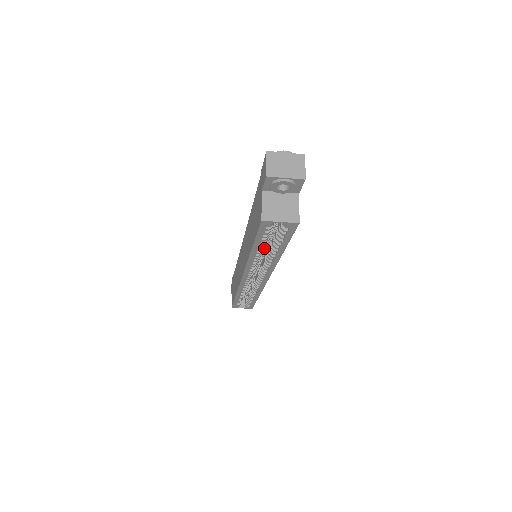
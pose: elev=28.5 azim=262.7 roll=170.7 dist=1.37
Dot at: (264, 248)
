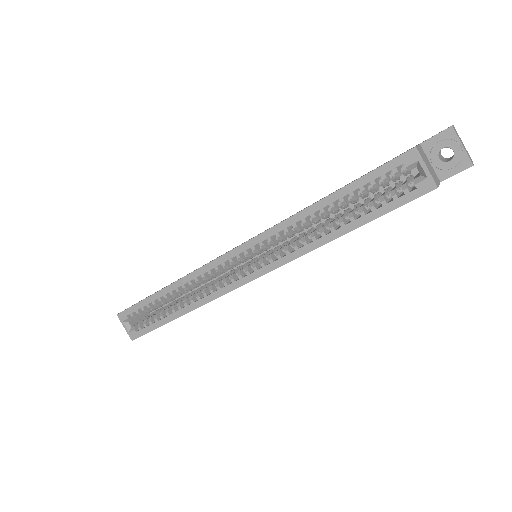
Dot at: (312, 228)
